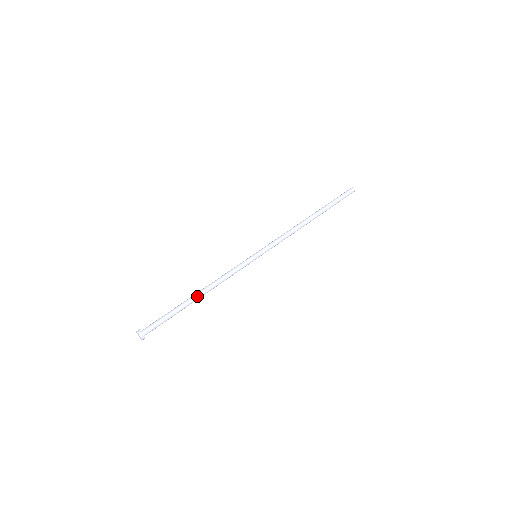
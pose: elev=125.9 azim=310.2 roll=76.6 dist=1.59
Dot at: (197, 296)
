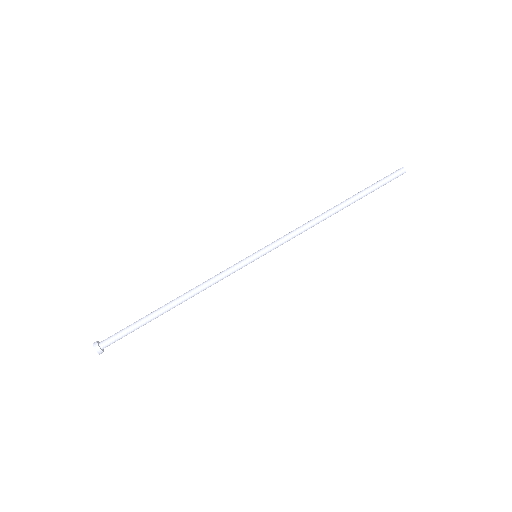
Dot at: (173, 305)
